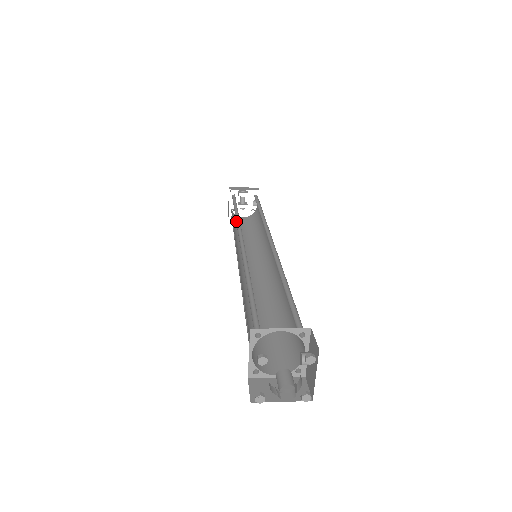
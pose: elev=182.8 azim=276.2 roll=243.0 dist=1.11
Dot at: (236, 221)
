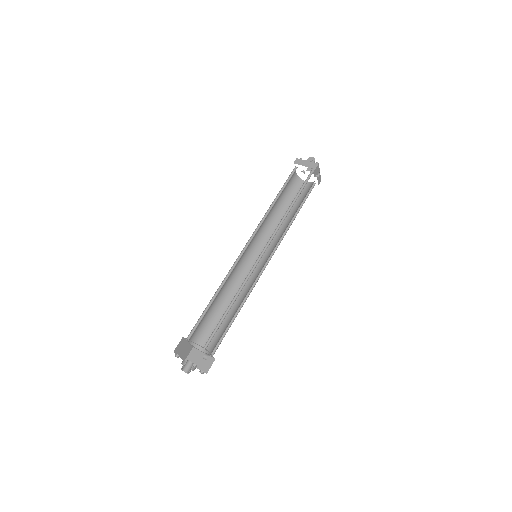
Dot at: (265, 215)
